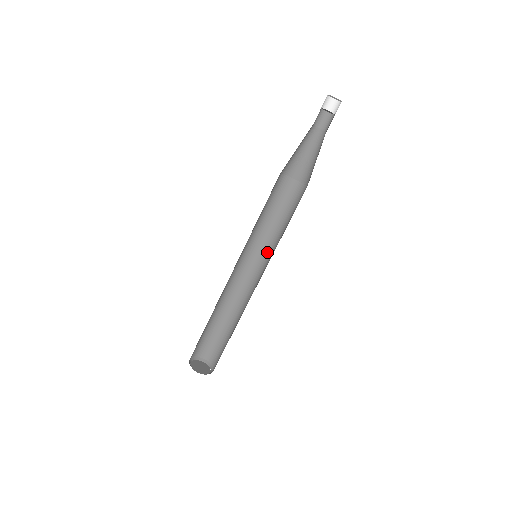
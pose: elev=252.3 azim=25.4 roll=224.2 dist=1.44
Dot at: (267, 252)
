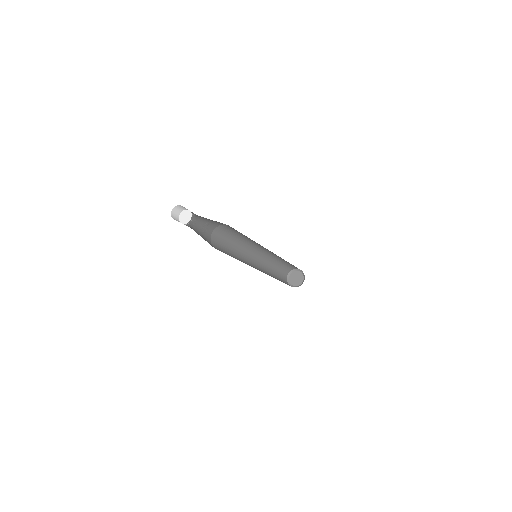
Dot at: (257, 244)
